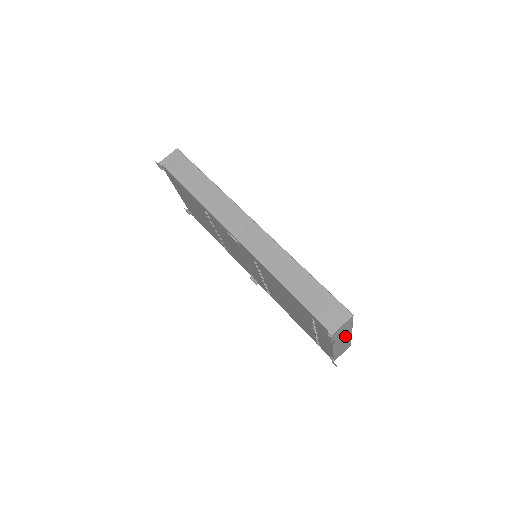
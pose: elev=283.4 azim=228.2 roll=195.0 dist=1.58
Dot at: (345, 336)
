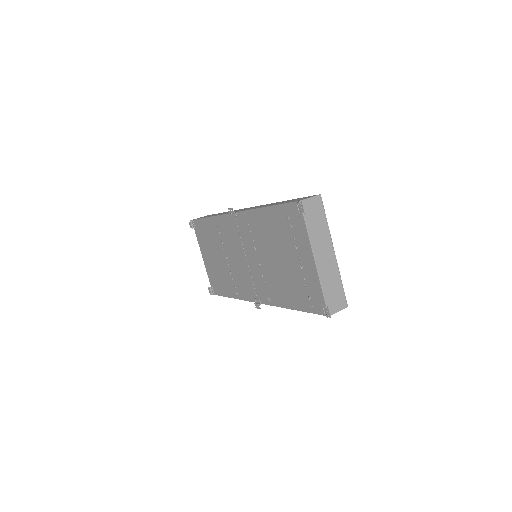
Dot at: (325, 247)
